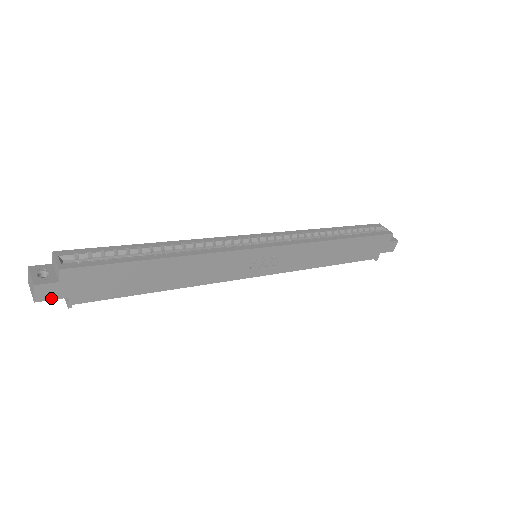
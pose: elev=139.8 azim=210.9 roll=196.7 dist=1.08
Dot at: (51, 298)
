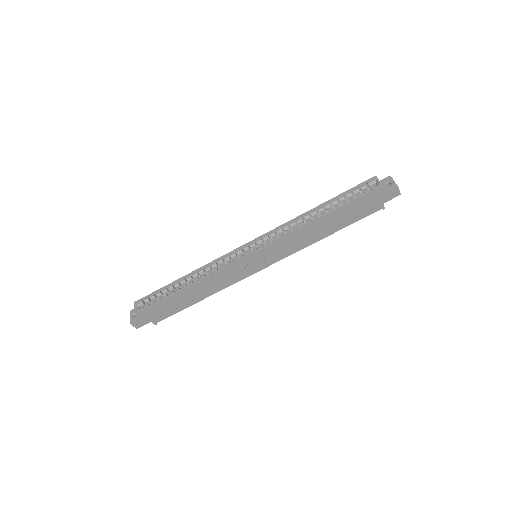
Dot at: (143, 325)
